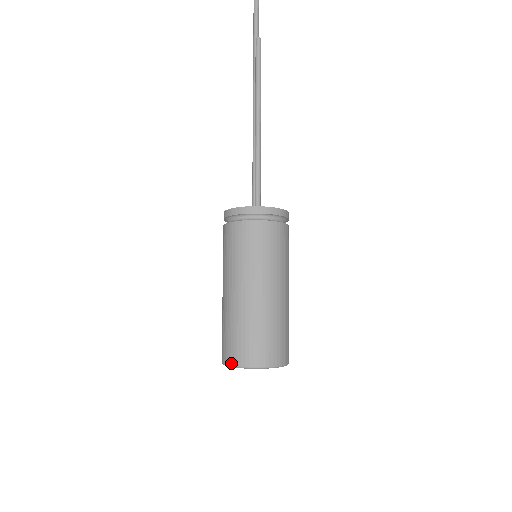
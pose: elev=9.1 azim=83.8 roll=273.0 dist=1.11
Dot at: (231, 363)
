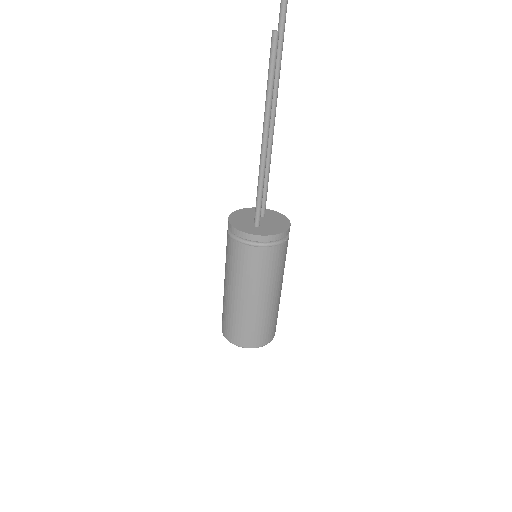
Dot at: (224, 335)
